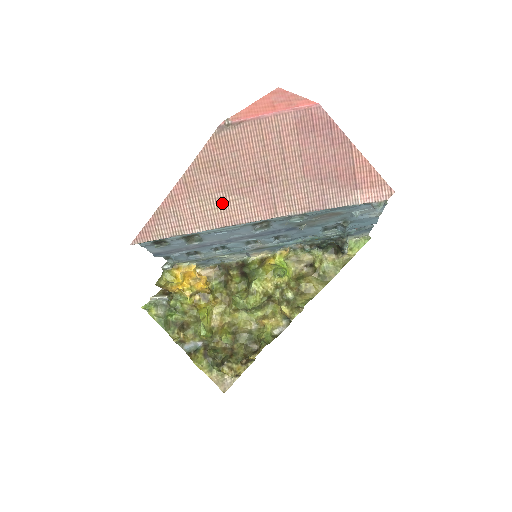
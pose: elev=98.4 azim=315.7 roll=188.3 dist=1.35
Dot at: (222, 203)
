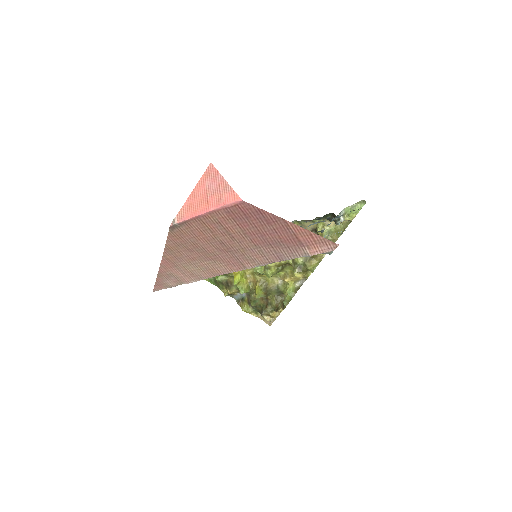
Dot at: (201, 266)
